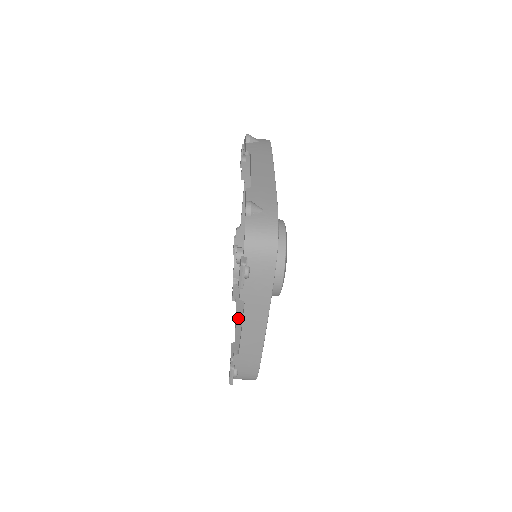
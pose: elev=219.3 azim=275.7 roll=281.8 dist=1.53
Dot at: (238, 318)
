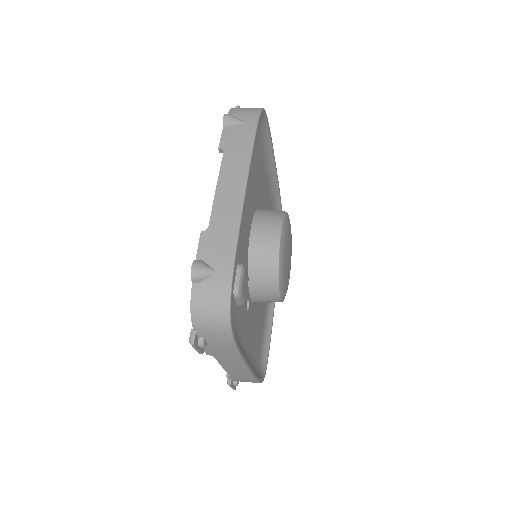
Dot at: occluded
